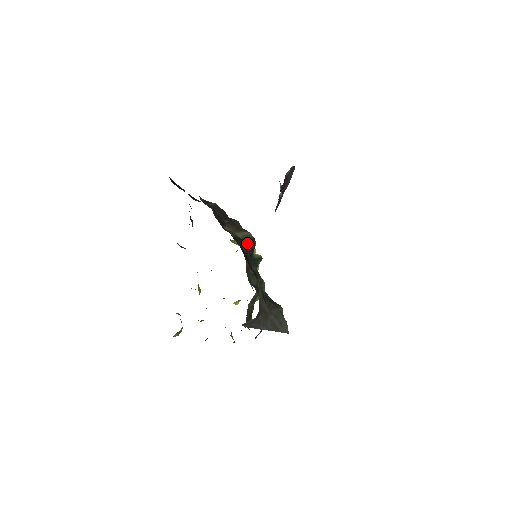
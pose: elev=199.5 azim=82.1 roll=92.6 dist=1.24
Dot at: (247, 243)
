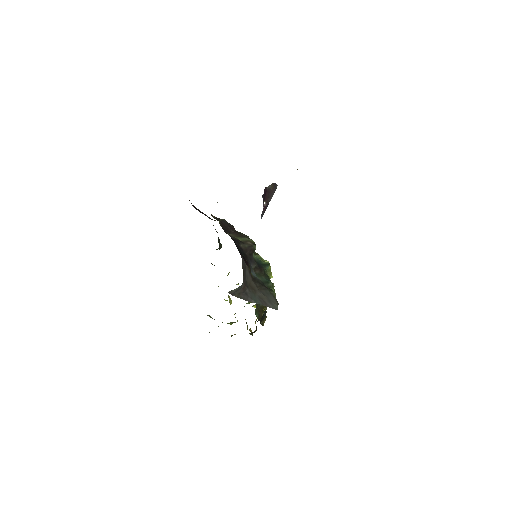
Dot at: (246, 244)
